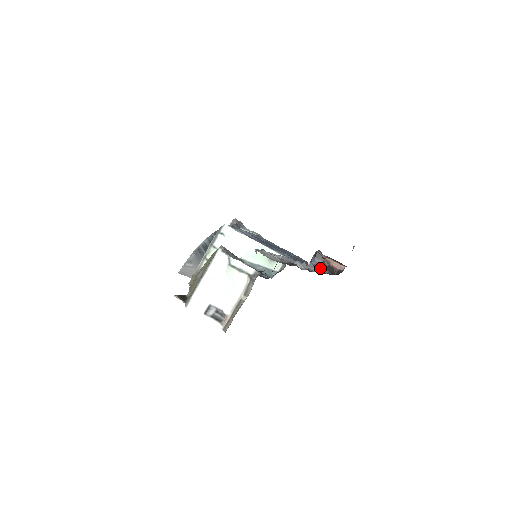
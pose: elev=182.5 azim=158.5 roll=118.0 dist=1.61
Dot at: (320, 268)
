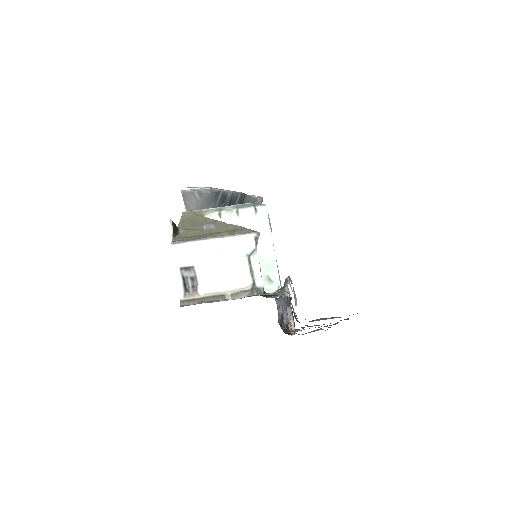
Dot at: occluded
